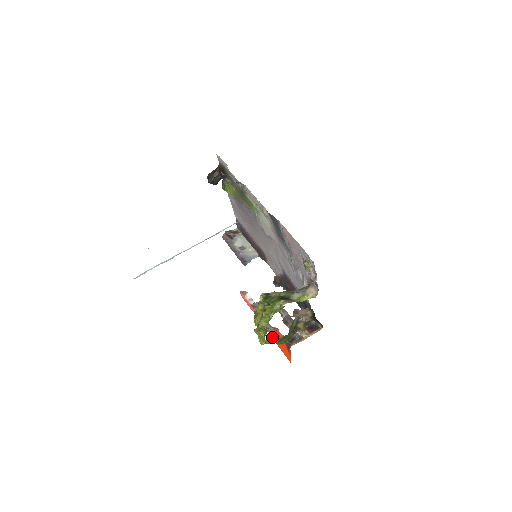
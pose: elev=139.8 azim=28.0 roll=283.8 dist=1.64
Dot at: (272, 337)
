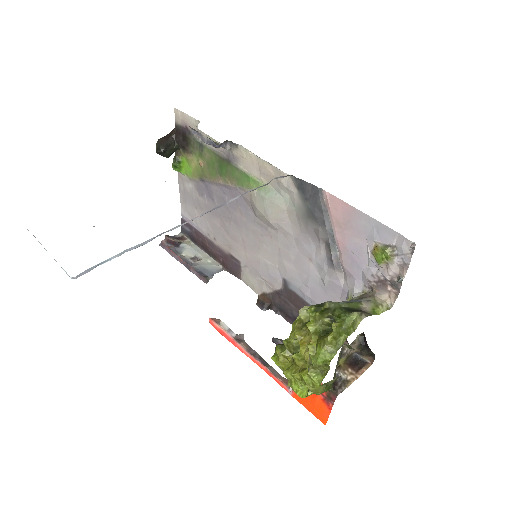
Dot at: (282, 386)
